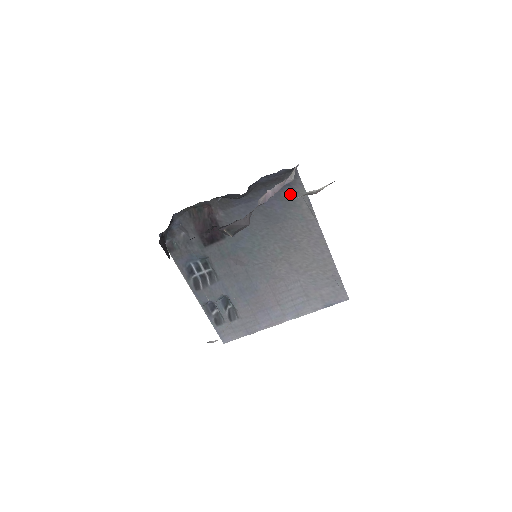
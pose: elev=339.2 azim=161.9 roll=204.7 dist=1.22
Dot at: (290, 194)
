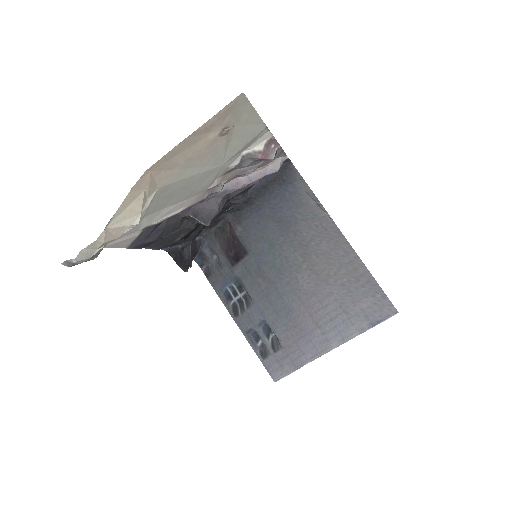
Dot at: (294, 193)
